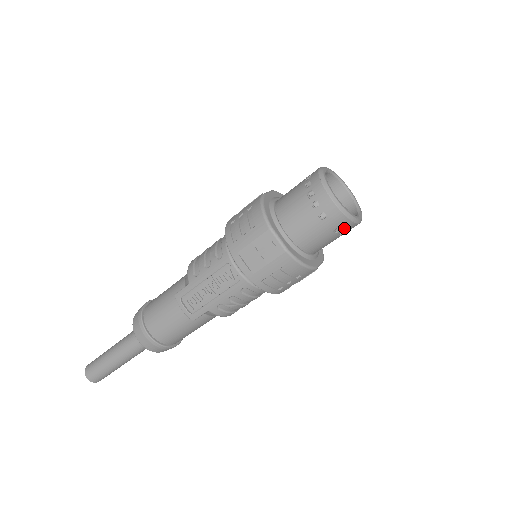
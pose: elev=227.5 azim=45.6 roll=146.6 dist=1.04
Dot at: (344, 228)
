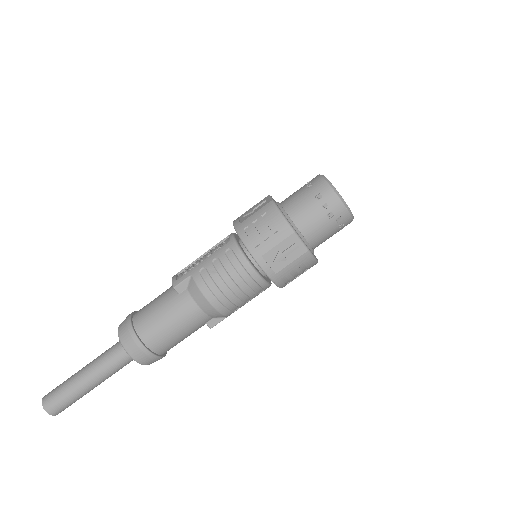
Dot at: (326, 197)
